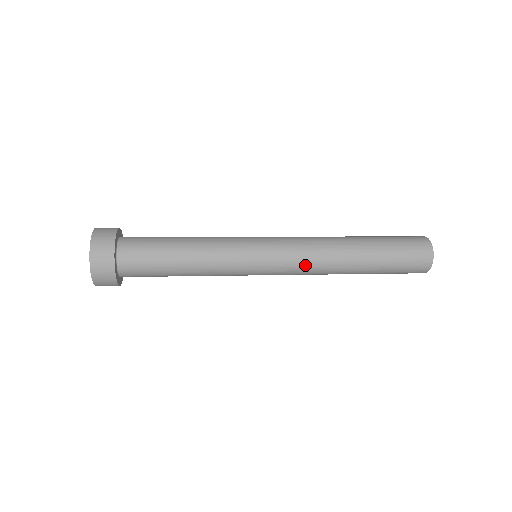
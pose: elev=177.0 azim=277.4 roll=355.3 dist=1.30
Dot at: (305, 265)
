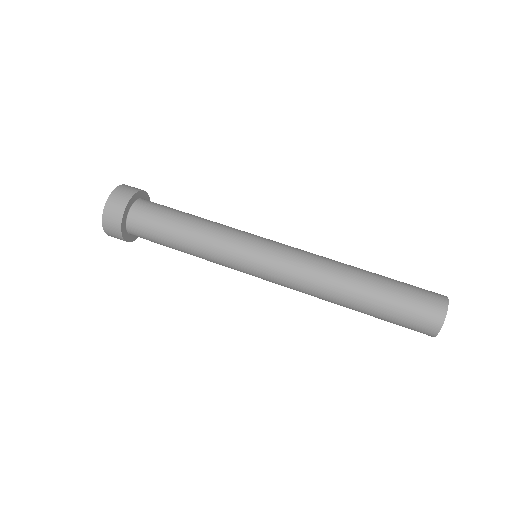
Dot at: occluded
